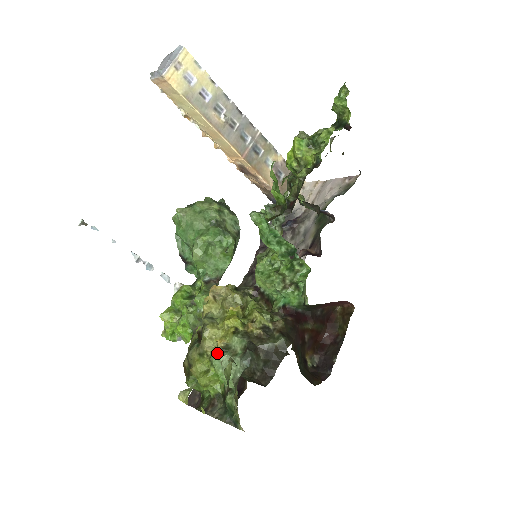
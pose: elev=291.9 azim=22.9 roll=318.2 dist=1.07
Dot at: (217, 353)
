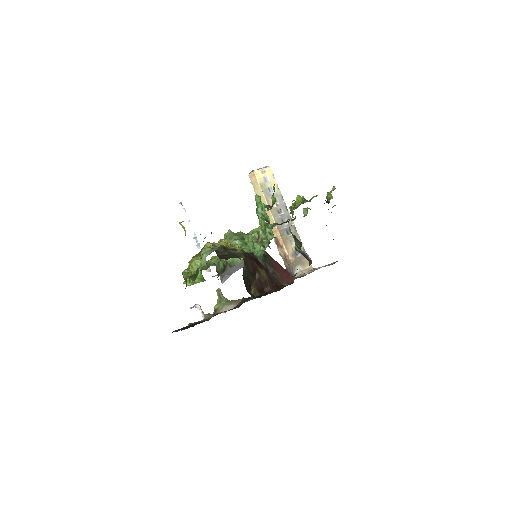
Dot at: (206, 248)
